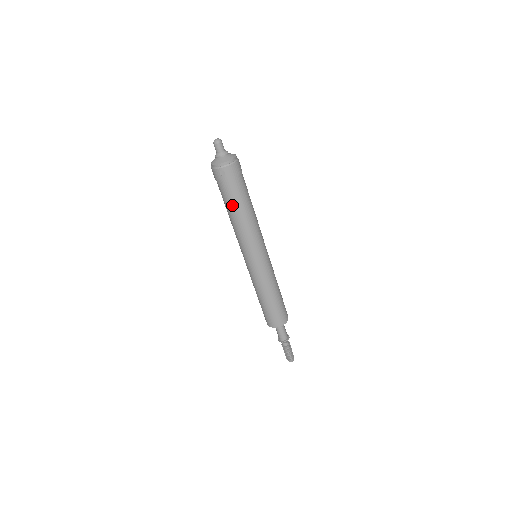
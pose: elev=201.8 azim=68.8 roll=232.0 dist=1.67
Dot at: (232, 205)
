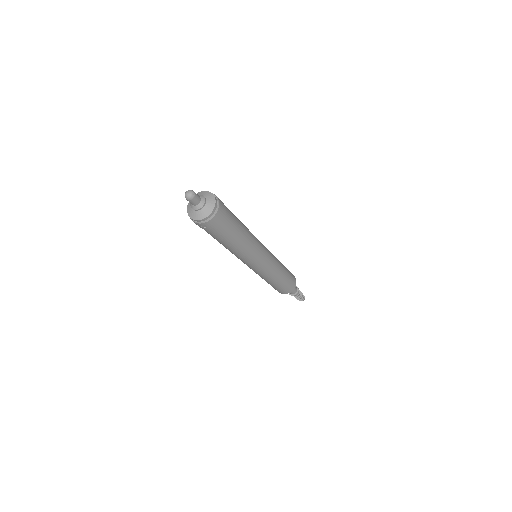
Dot at: (222, 242)
